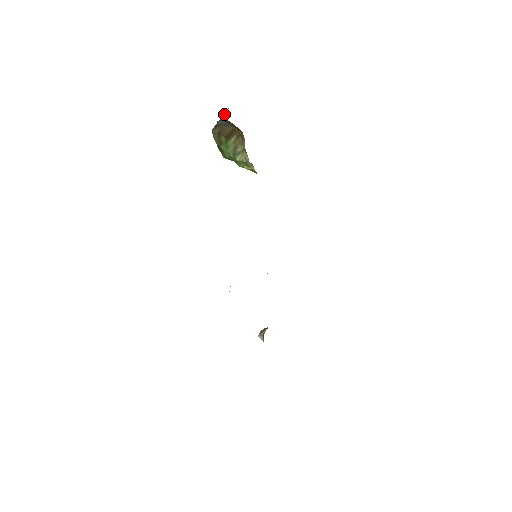
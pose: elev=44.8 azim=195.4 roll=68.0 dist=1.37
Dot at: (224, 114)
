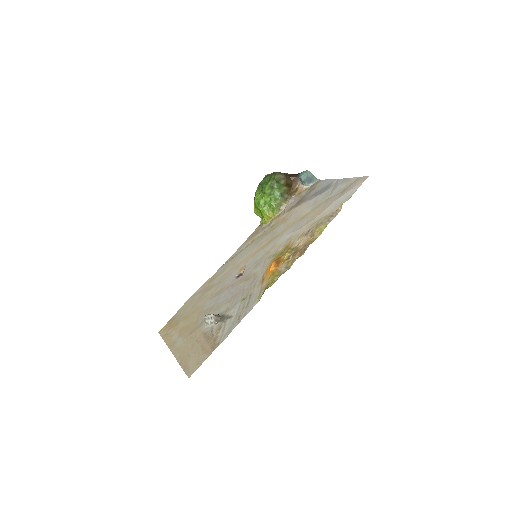
Dot at: (294, 174)
